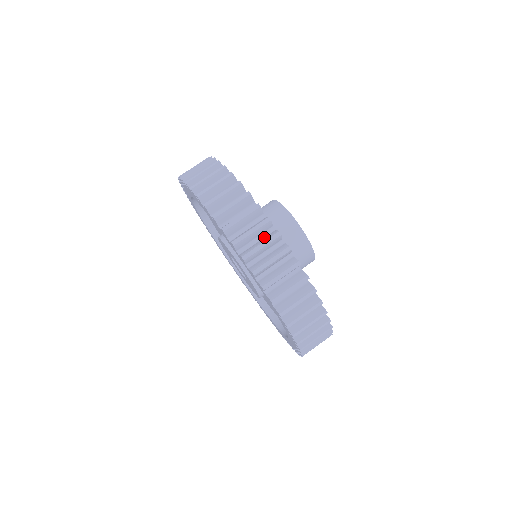
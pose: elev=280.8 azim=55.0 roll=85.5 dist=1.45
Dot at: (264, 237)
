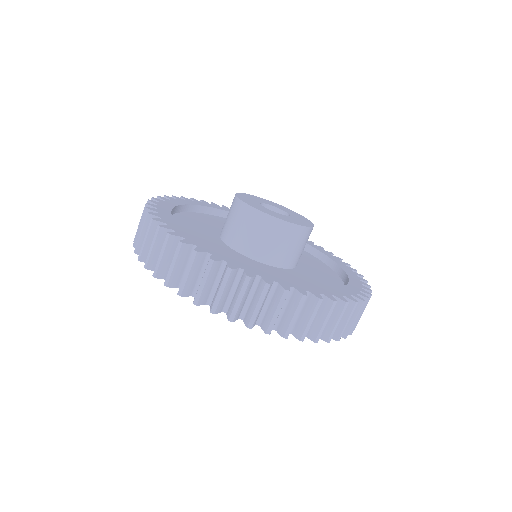
Dot at: occluded
